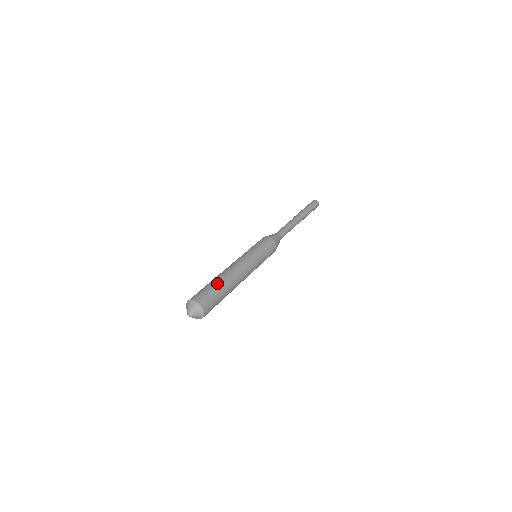
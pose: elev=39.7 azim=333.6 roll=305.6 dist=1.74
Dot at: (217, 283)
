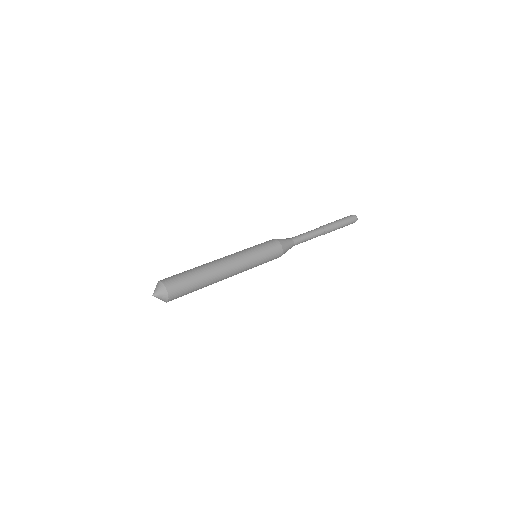
Dot at: (199, 278)
